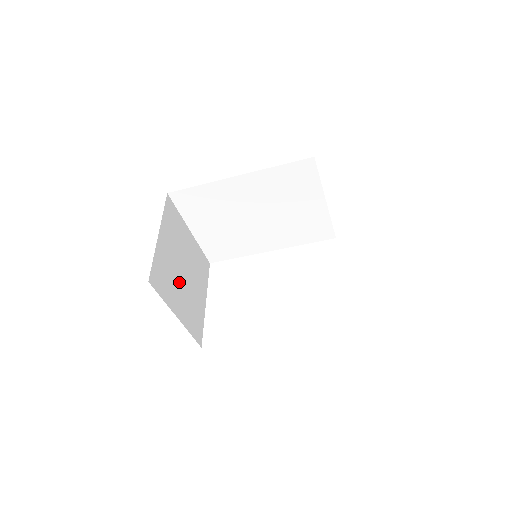
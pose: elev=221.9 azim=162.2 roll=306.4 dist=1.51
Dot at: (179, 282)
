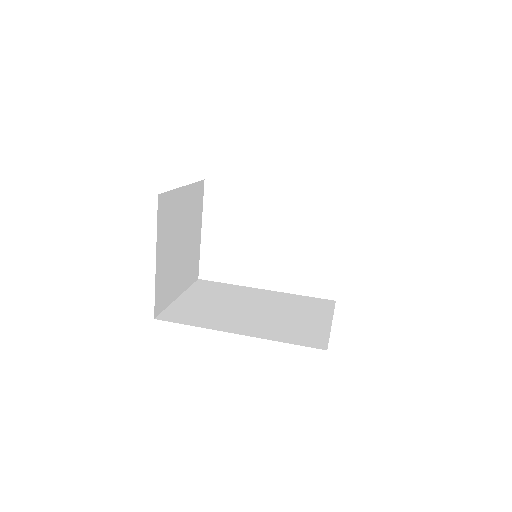
Dot at: (177, 264)
